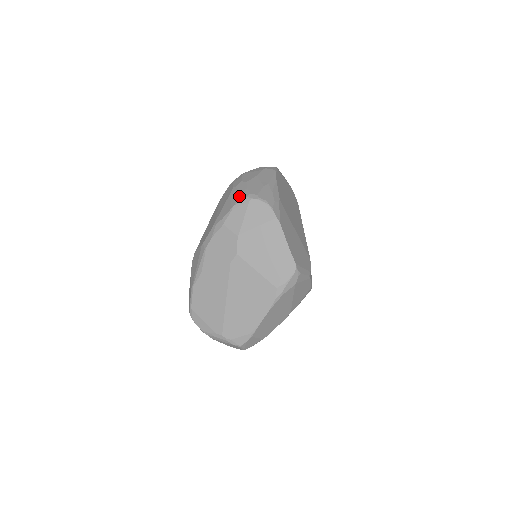
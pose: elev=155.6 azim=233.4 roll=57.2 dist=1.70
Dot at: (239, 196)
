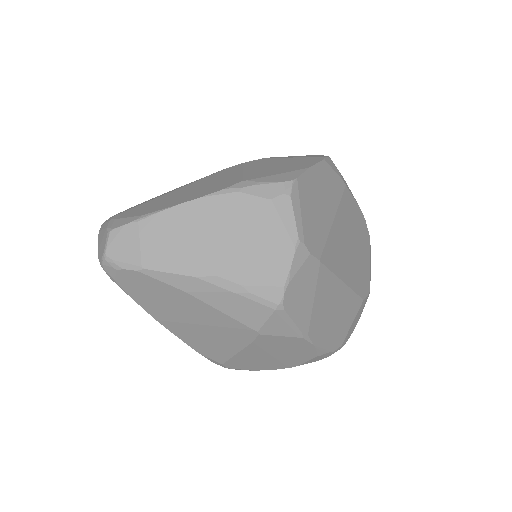
Dot at: occluded
